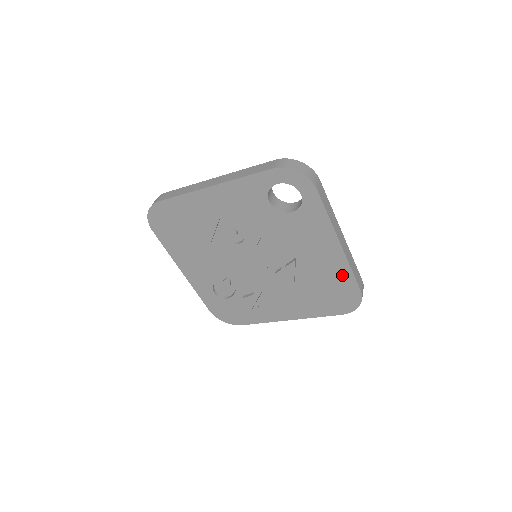
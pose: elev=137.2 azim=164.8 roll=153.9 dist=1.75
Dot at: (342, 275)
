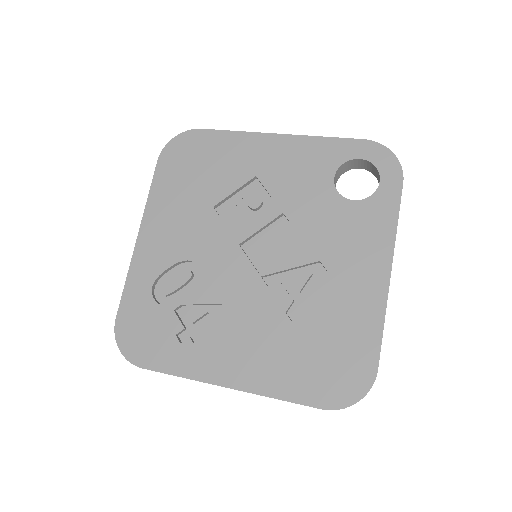
Dot at: (365, 326)
